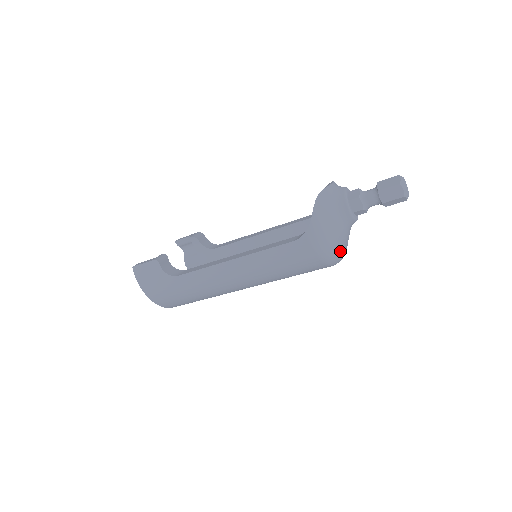
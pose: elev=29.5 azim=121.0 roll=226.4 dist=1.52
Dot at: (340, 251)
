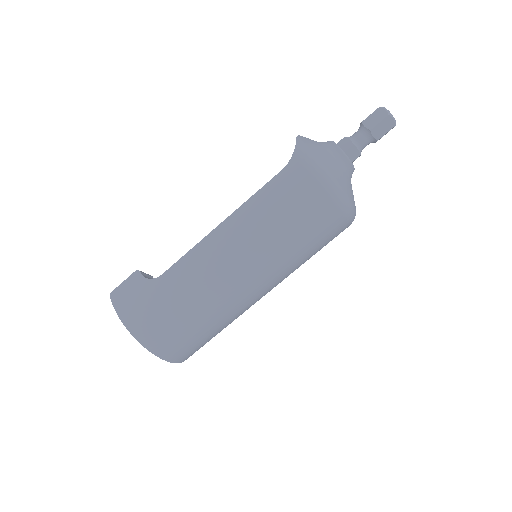
Dot at: (342, 186)
